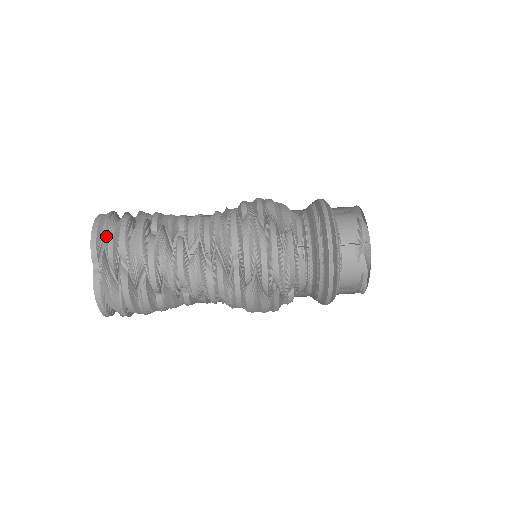
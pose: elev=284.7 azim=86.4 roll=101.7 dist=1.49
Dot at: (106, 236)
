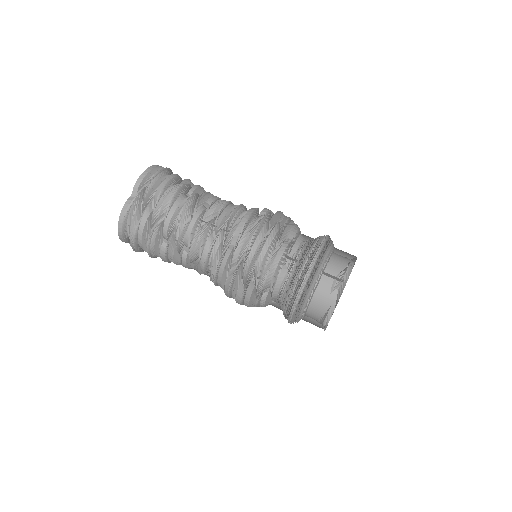
Dot at: (153, 178)
